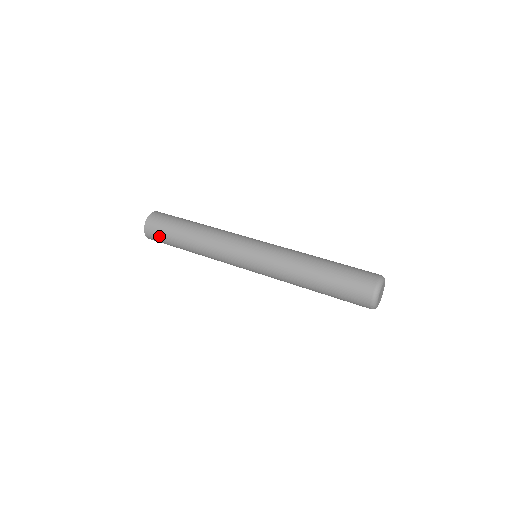
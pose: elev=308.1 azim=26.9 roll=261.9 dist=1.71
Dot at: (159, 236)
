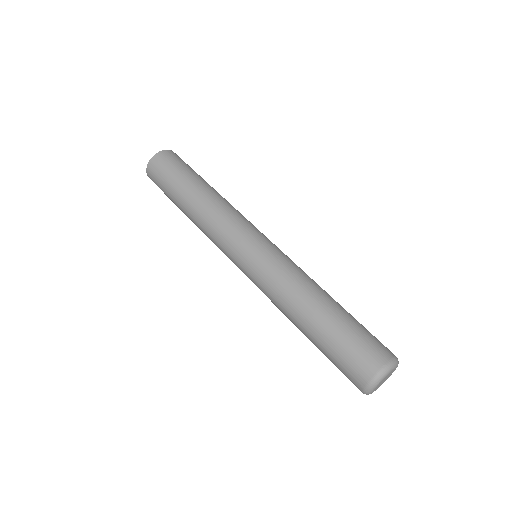
Dot at: (160, 188)
